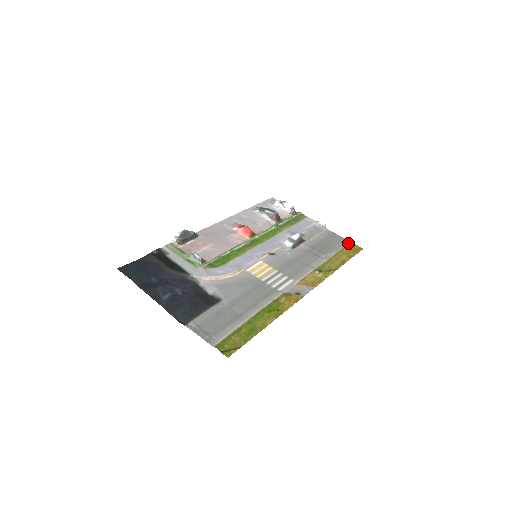
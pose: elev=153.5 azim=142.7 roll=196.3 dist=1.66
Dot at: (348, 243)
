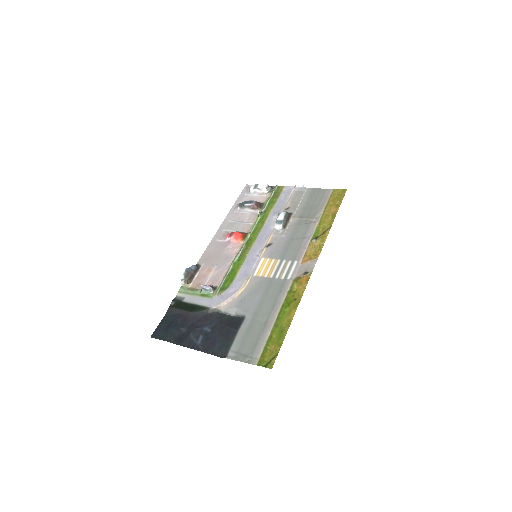
Dot at: (331, 192)
